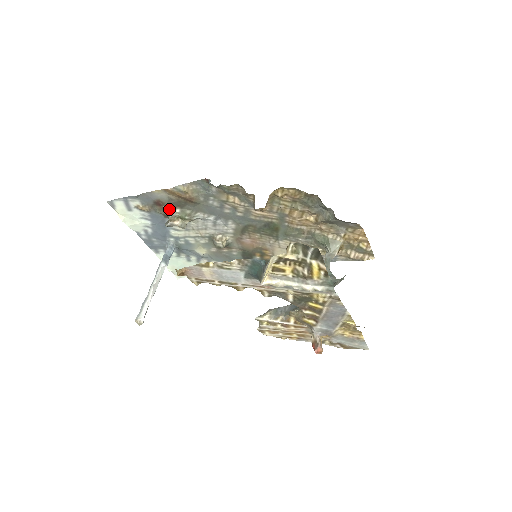
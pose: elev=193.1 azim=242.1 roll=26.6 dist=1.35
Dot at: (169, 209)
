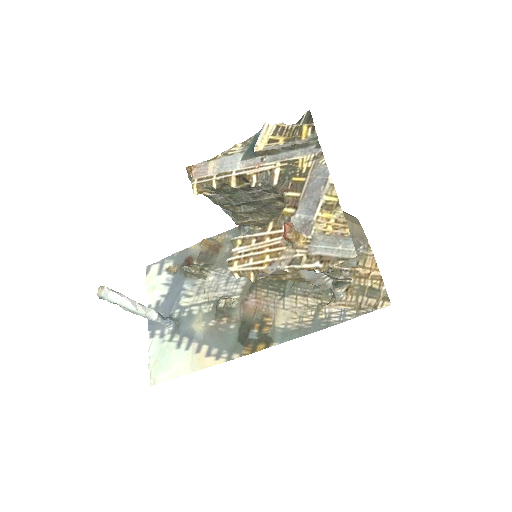
Dot at: (194, 264)
